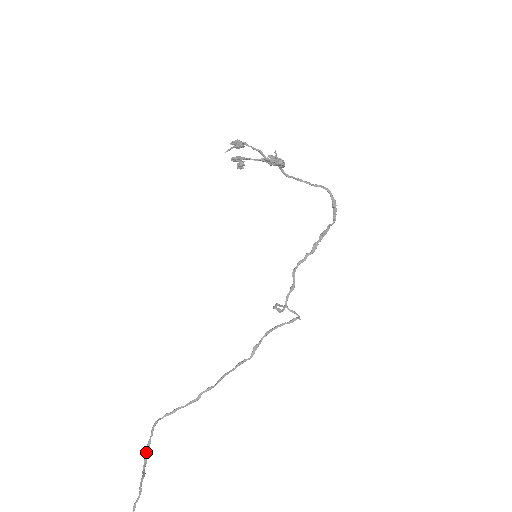
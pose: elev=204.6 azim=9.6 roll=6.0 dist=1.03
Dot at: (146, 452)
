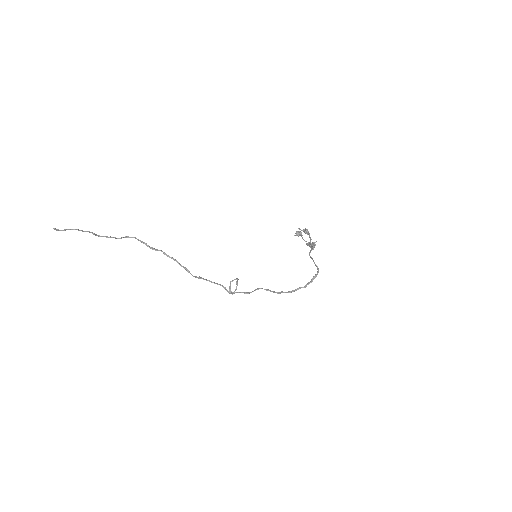
Dot at: occluded
